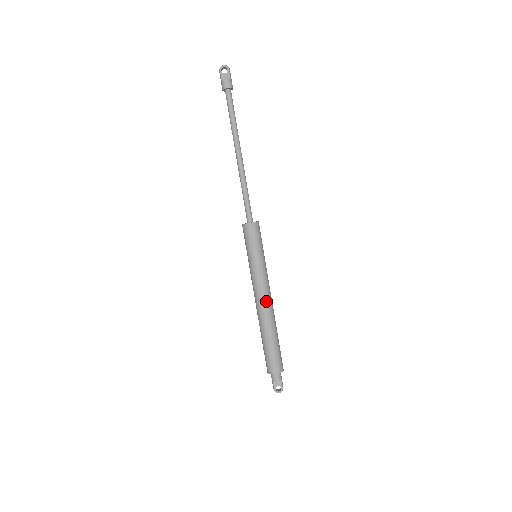
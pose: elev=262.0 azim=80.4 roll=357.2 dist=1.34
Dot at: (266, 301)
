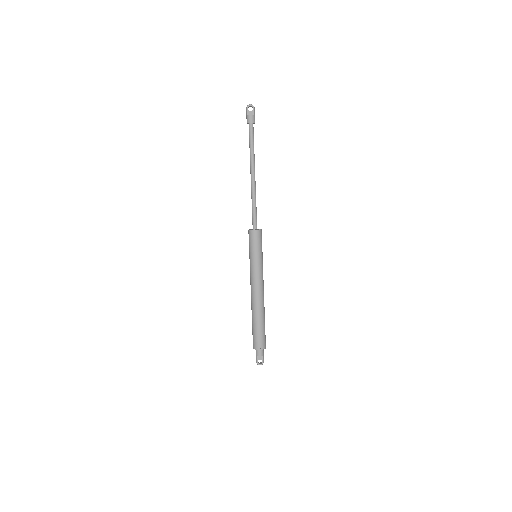
Dot at: (260, 292)
